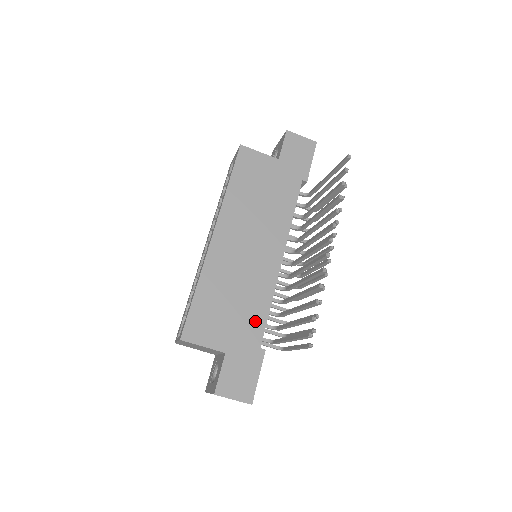
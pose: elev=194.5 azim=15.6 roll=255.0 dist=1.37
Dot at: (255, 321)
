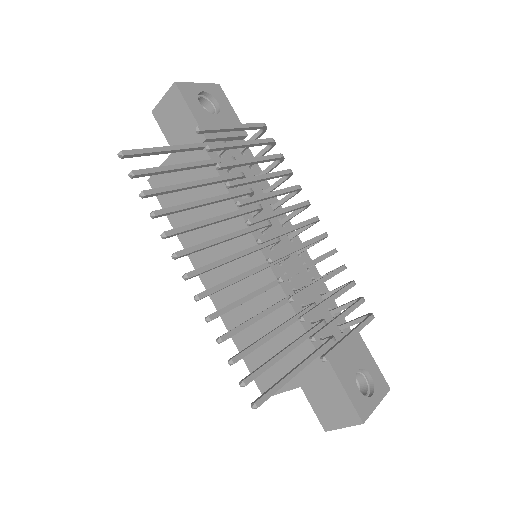
Dot at: (295, 337)
